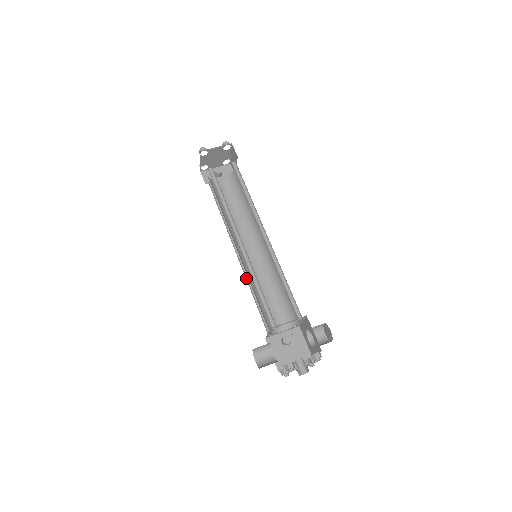
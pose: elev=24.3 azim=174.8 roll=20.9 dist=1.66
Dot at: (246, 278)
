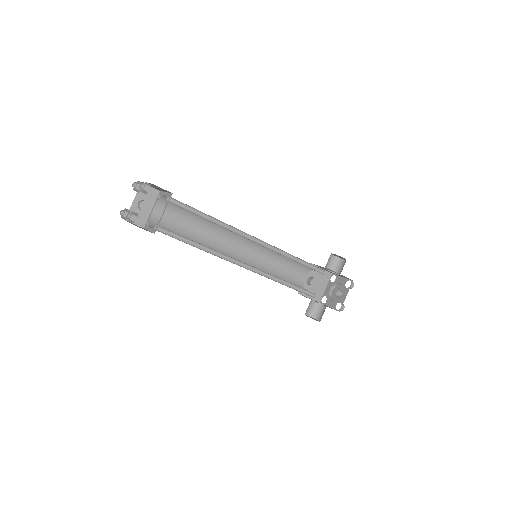
Dot at: occluded
